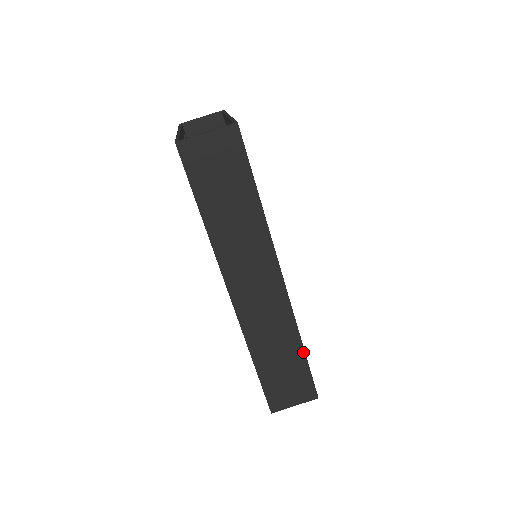
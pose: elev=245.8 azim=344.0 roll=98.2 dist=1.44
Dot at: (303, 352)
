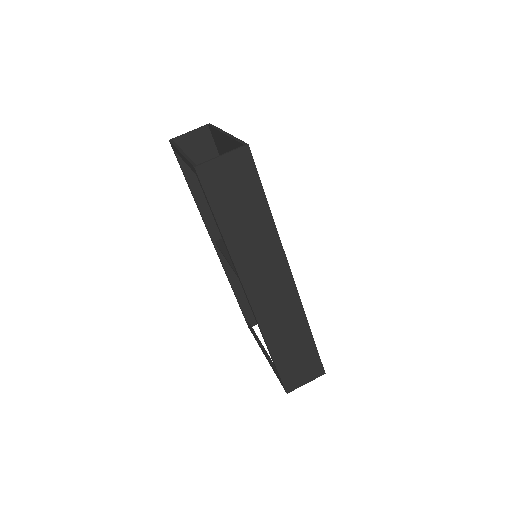
Dot at: (311, 336)
